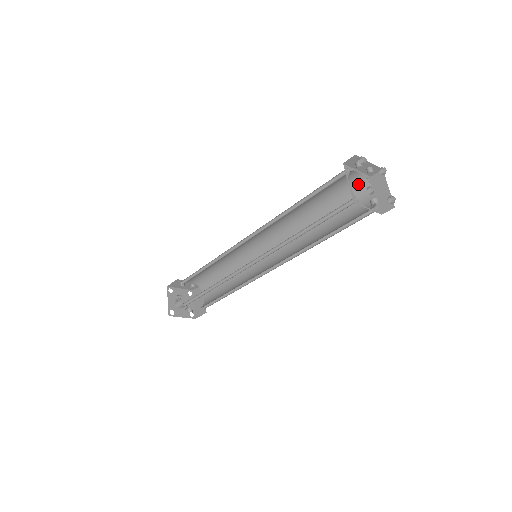
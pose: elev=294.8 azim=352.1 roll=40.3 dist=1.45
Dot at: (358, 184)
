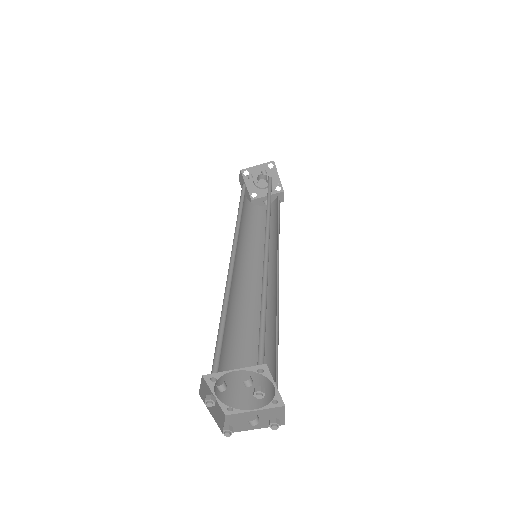
Dot at: occluded
